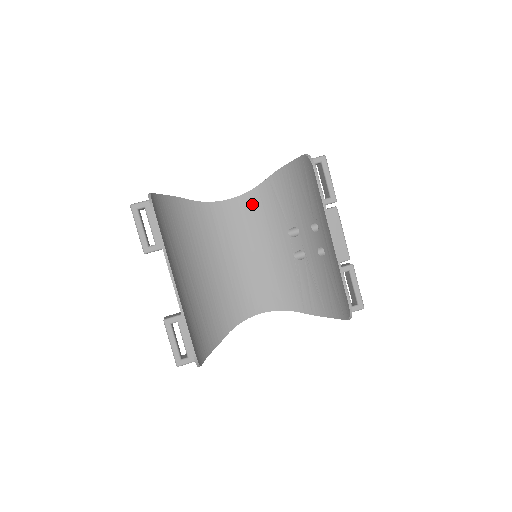
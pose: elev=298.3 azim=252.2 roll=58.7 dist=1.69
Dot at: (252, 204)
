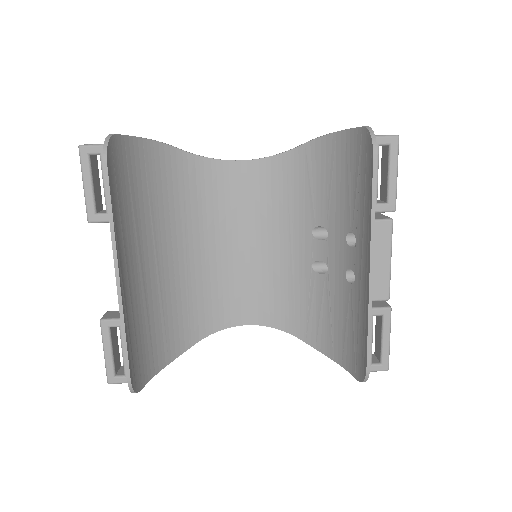
Dot at: (272, 176)
